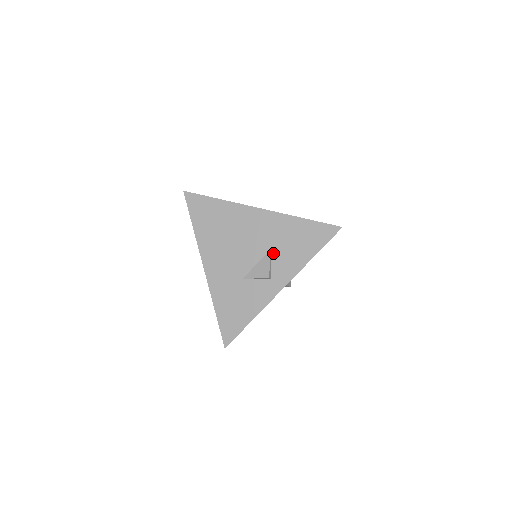
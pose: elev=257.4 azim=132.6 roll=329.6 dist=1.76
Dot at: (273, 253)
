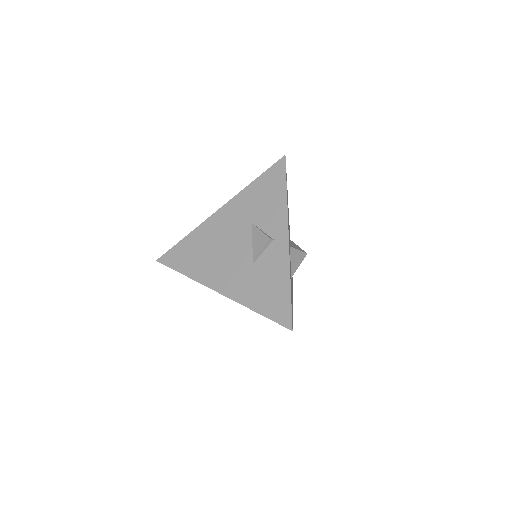
Dot at: occluded
